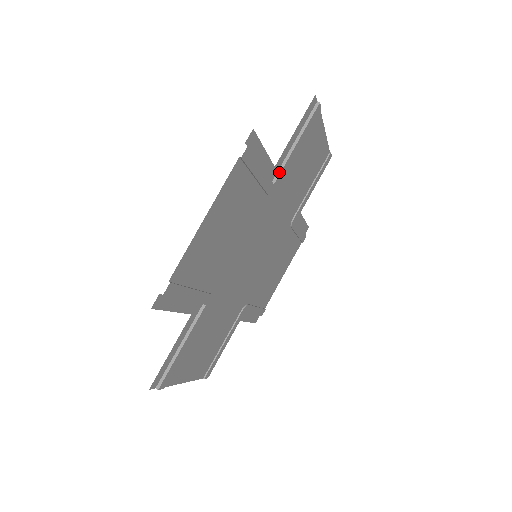
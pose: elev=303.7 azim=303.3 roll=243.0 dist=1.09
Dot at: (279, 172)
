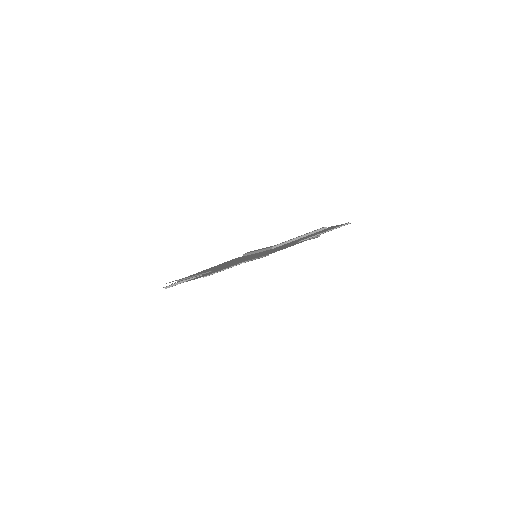
Dot at: (280, 245)
